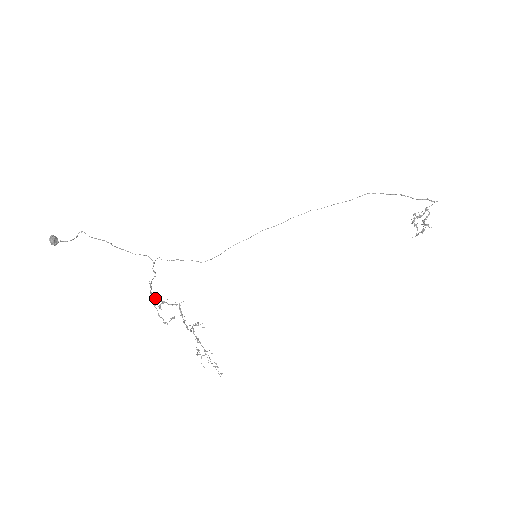
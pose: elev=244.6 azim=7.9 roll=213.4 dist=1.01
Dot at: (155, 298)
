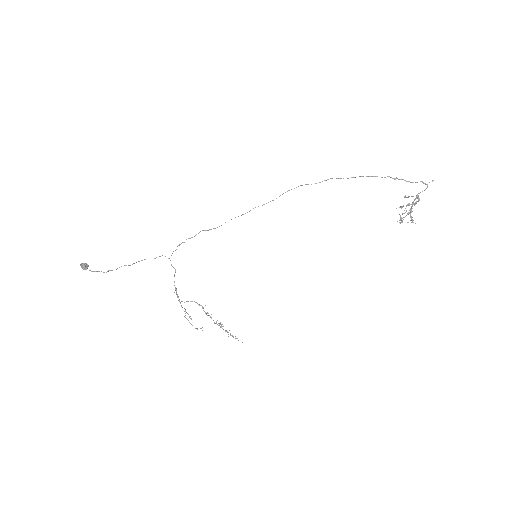
Dot at: occluded
